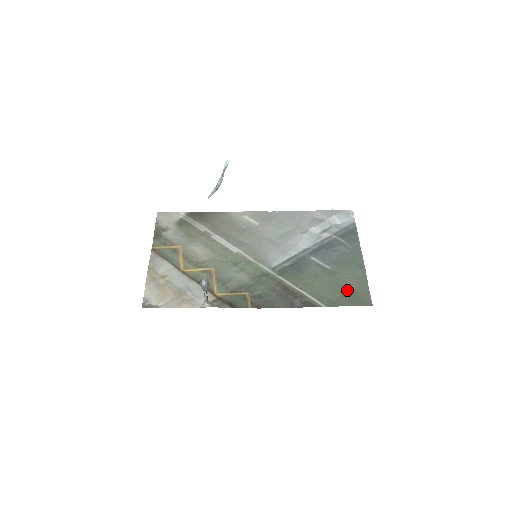
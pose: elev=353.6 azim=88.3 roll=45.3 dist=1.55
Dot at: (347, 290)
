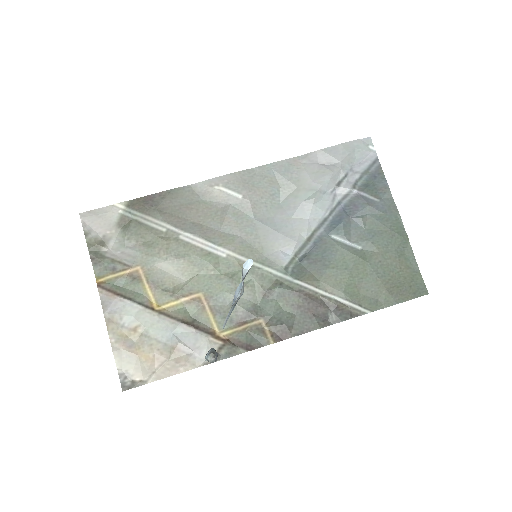
Dot at: (392, 278)
